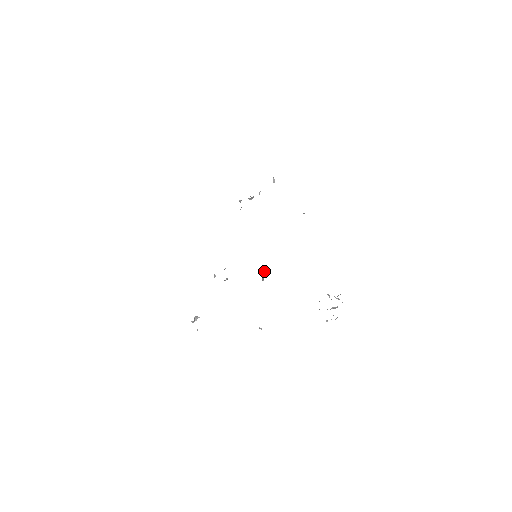
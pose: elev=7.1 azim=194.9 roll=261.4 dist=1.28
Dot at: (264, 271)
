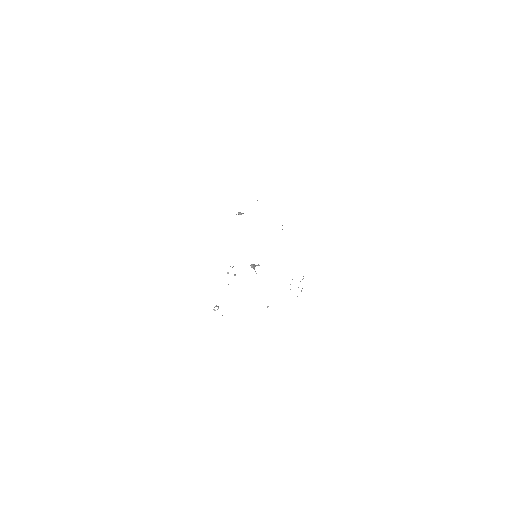
Dot at: occluded
